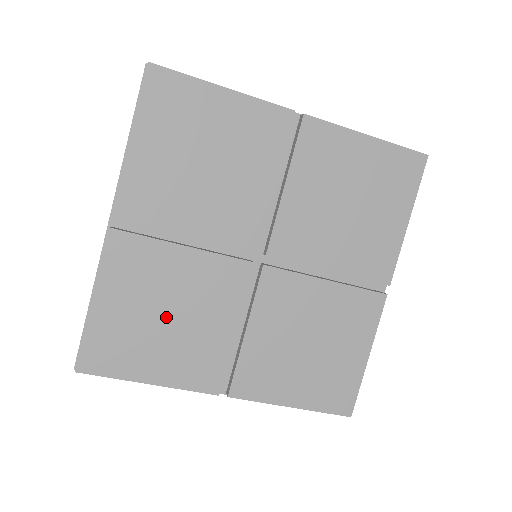
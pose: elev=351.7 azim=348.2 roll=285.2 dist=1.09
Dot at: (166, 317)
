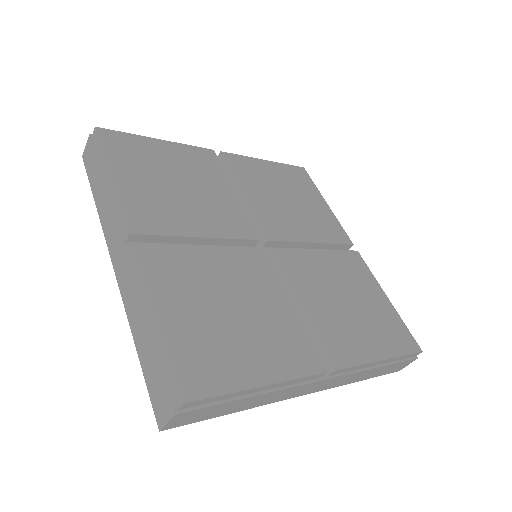
Dot at: (232, 310)
